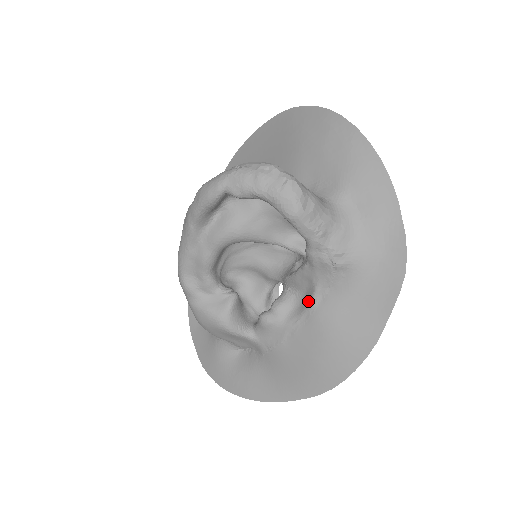
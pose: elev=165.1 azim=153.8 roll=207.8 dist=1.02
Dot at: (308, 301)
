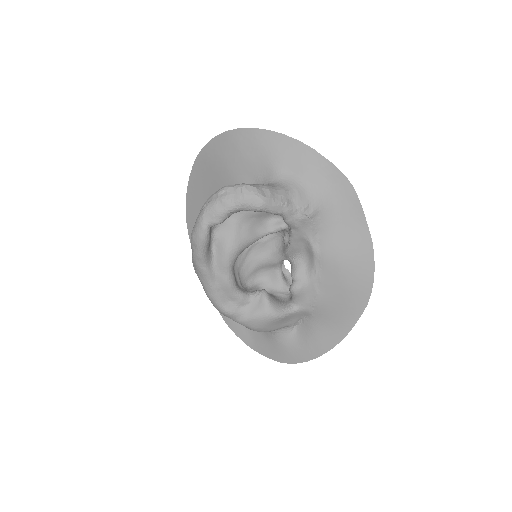
Dot at: (311, 253)
